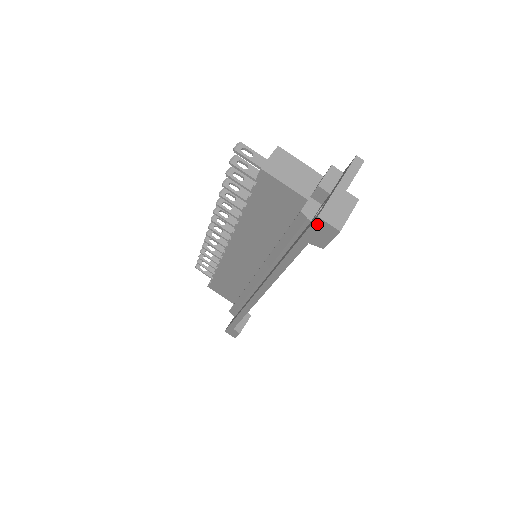
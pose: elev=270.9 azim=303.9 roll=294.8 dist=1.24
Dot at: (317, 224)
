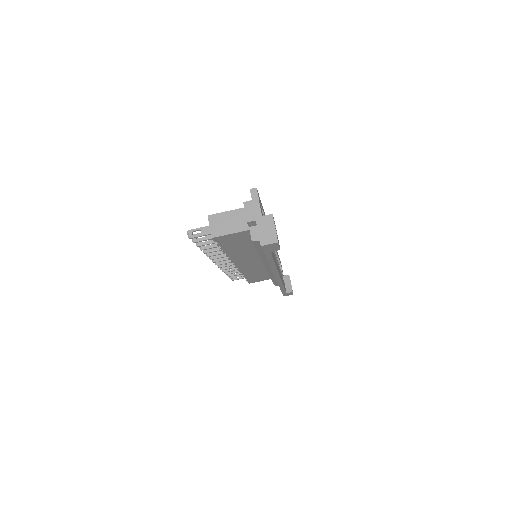
Dot at: (264, 247)
